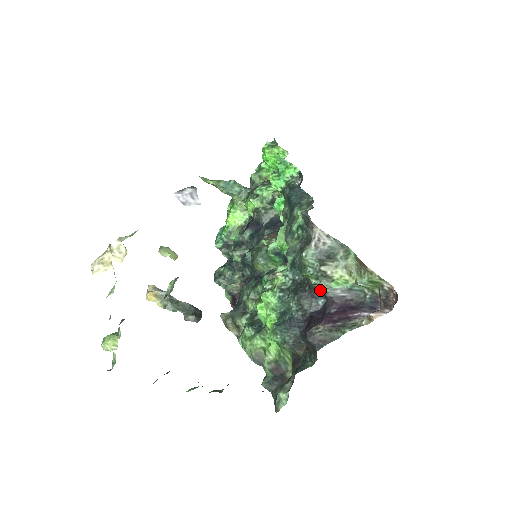
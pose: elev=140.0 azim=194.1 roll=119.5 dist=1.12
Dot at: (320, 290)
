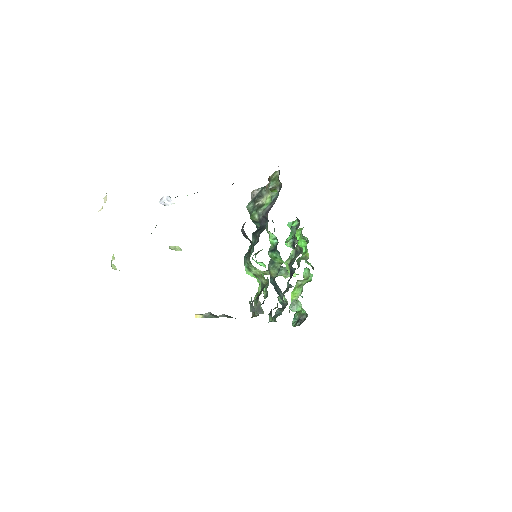
Dot at: (263, 218)
